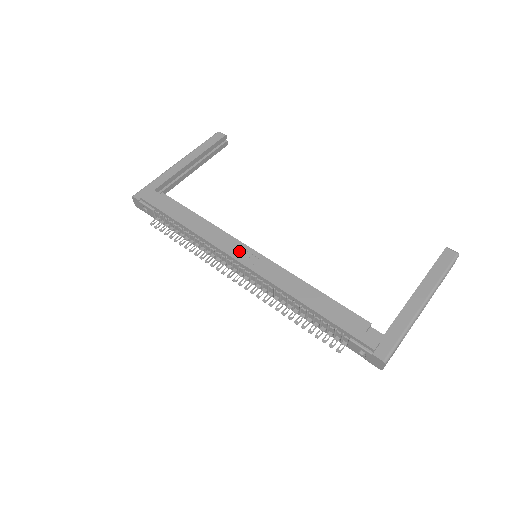
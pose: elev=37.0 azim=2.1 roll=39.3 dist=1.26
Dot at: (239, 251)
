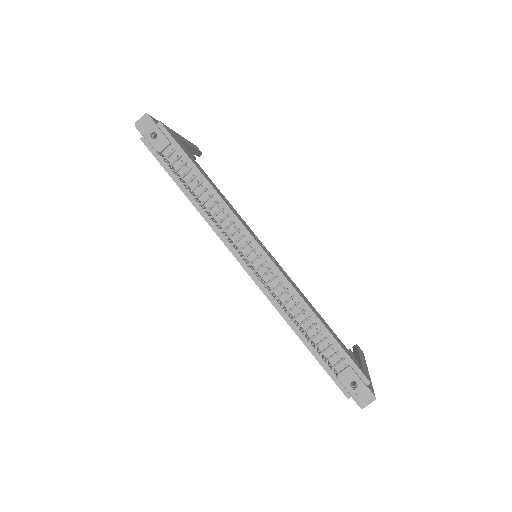
Dot at: (256, 239)
